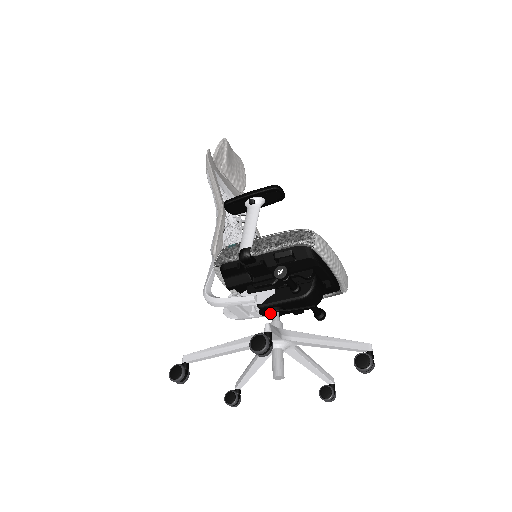
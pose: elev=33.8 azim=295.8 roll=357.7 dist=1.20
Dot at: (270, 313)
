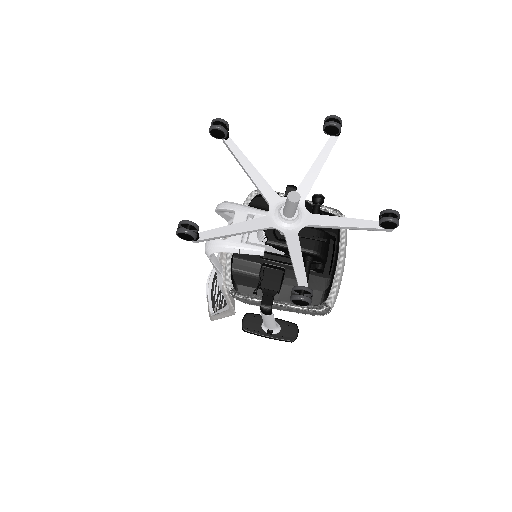
Dot at: occluded
